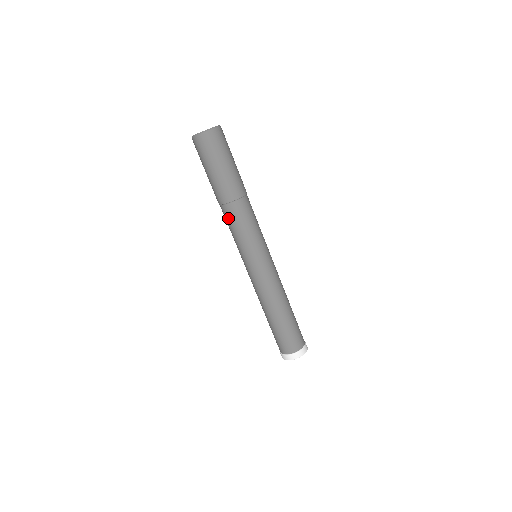
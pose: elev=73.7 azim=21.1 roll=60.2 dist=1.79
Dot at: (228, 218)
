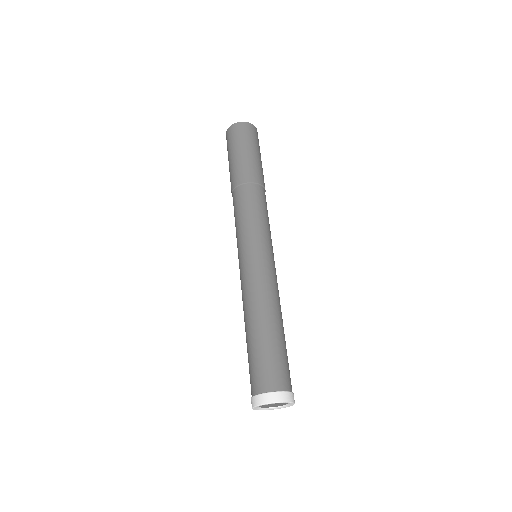
Dot at: (235, 203)
